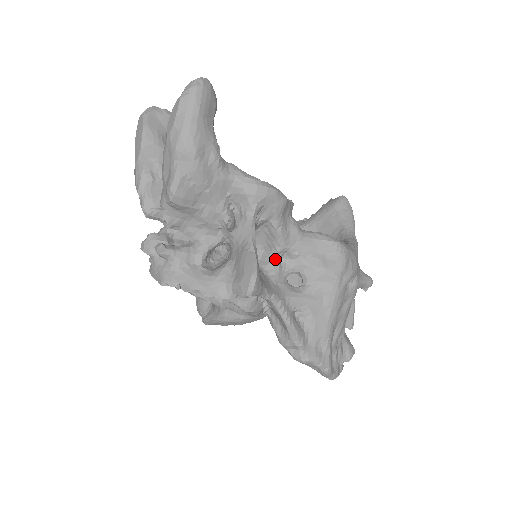
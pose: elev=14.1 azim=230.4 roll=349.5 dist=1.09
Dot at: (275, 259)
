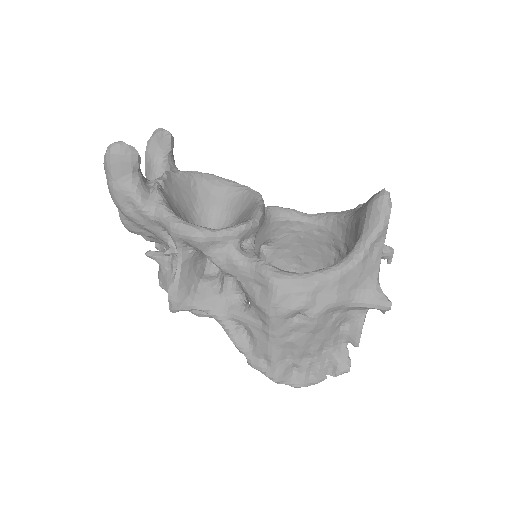
Dot at: (224, 278)
